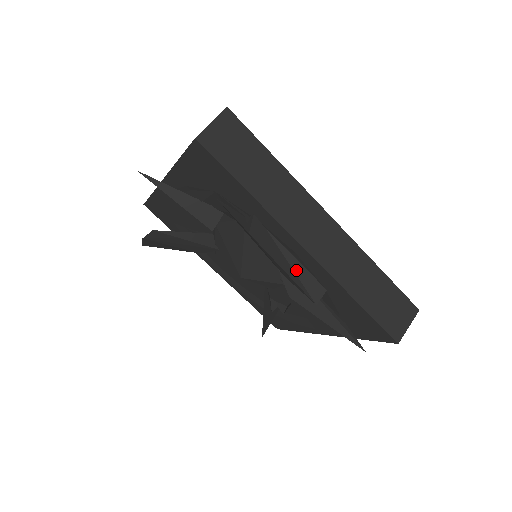
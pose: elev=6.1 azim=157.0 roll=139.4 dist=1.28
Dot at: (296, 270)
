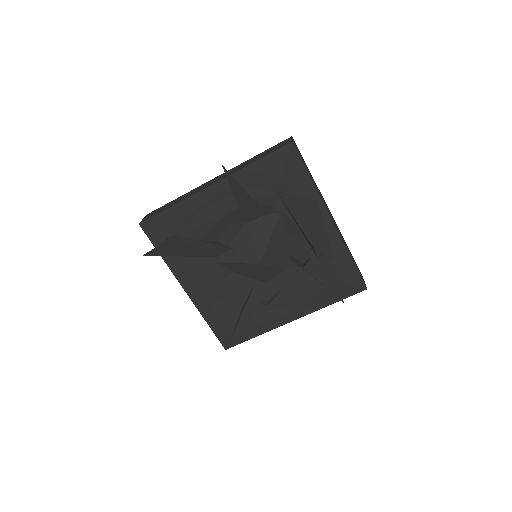
Dot at: occluded
